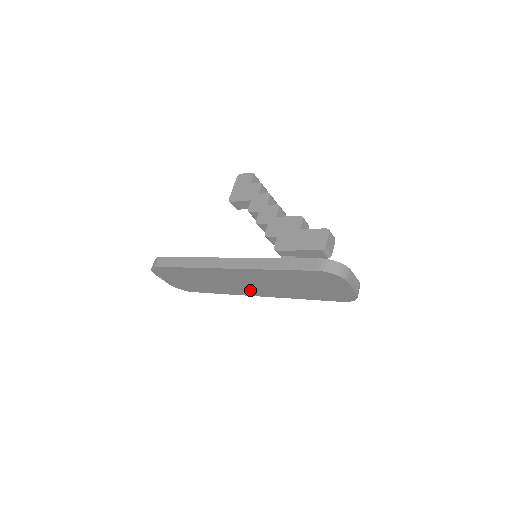
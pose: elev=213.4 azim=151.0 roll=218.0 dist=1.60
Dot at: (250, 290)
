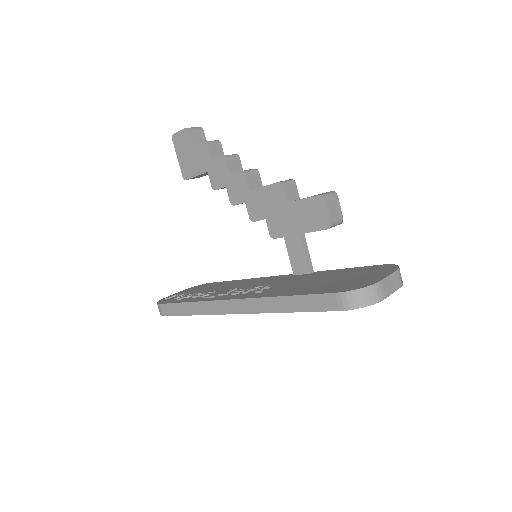
Dot at: occluded
